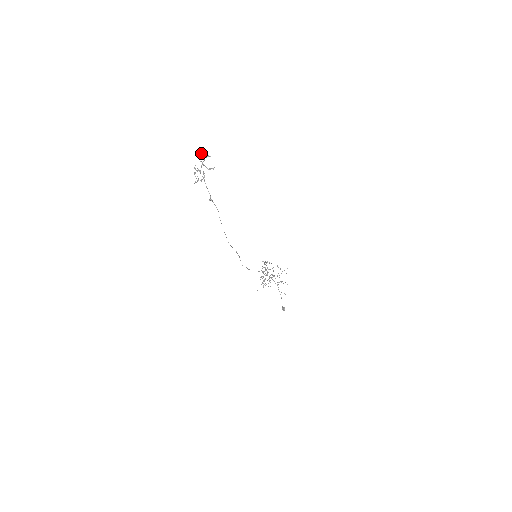
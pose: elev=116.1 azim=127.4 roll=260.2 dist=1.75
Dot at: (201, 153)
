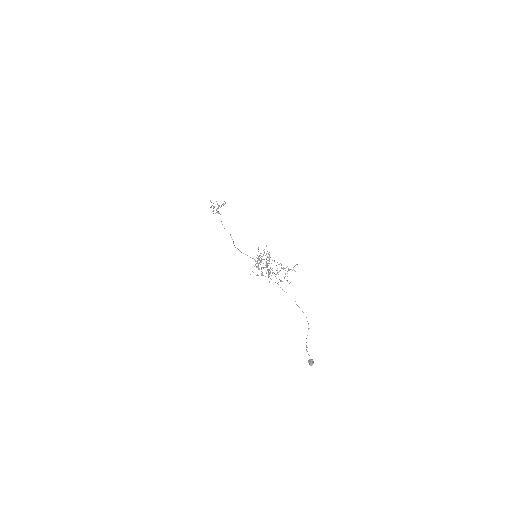
Dot at: occluded
